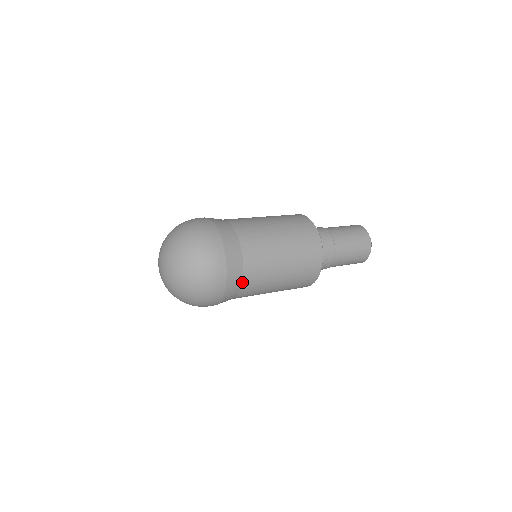
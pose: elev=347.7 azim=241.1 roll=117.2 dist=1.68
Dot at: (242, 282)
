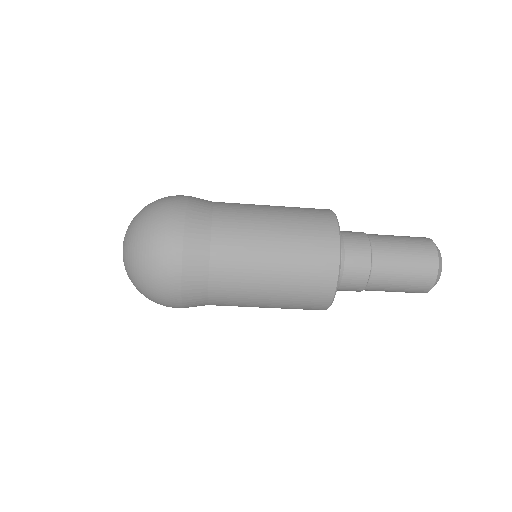
Dot at: (212, 224)
